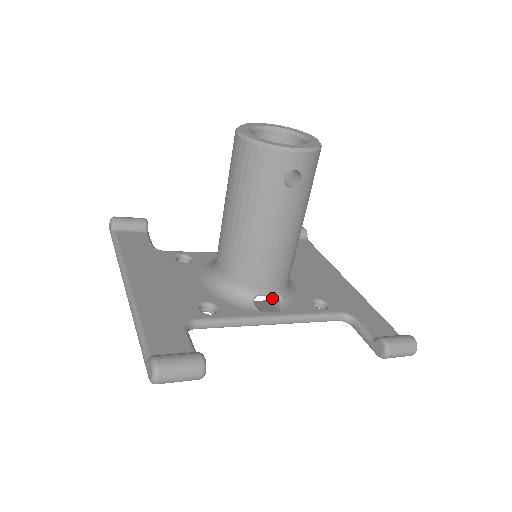
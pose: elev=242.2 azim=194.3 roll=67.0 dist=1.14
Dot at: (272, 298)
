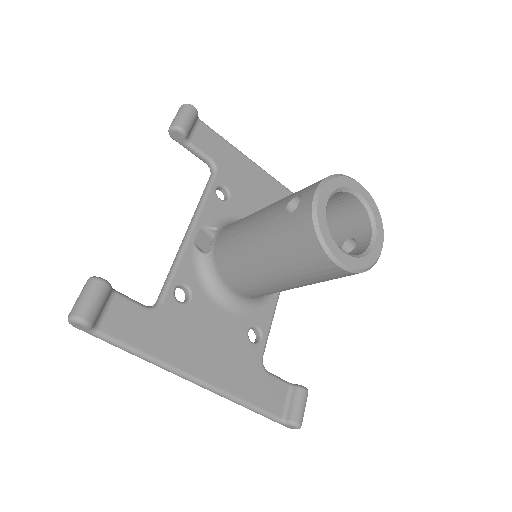
Dot at: occluded
